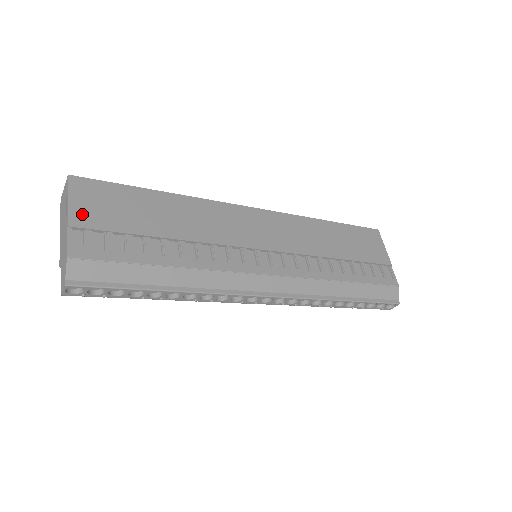
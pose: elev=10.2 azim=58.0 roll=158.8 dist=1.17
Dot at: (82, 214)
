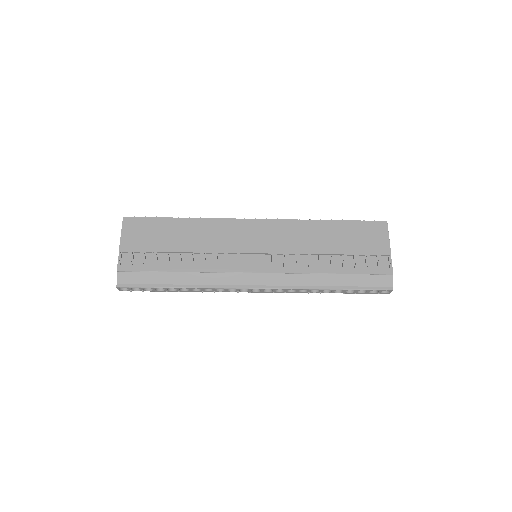
Dot at: (128, 242)
